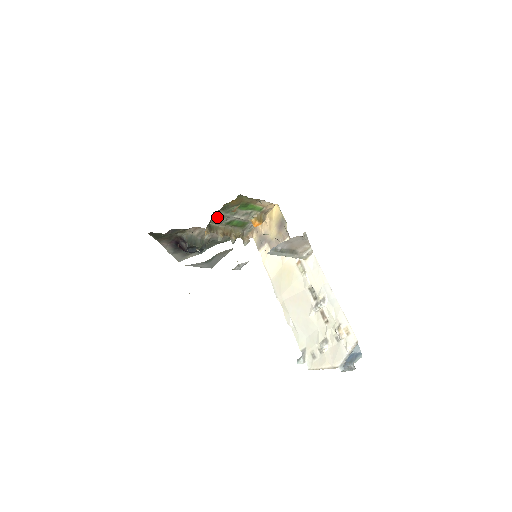
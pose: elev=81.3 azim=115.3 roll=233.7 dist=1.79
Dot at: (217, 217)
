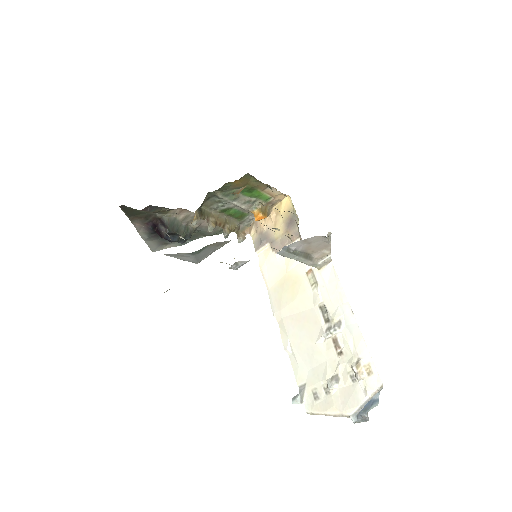
Dot at: (212, 200)
